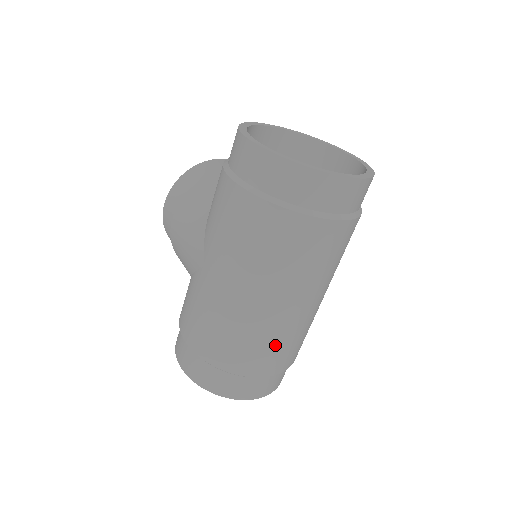
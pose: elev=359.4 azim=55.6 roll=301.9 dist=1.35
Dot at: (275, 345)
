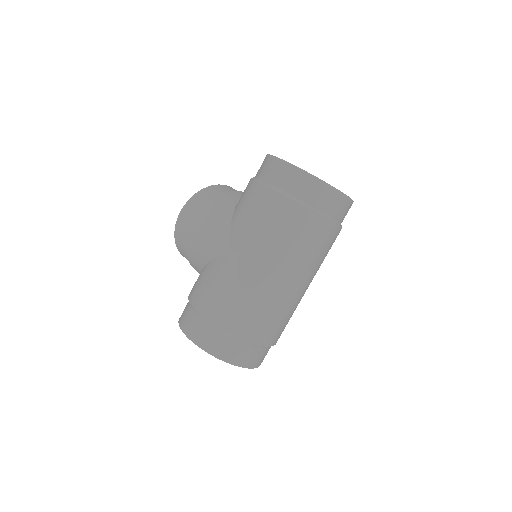
Dot at: (276, 317)
